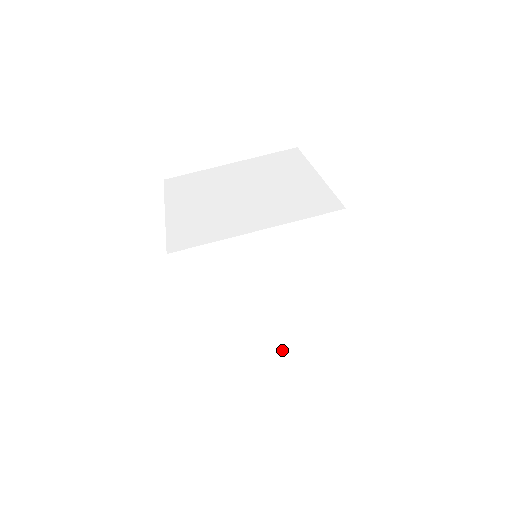
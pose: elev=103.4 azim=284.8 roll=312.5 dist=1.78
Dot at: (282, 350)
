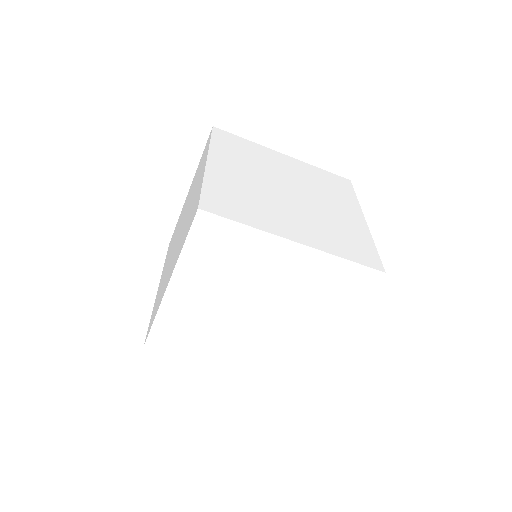
Dot at: occluded
